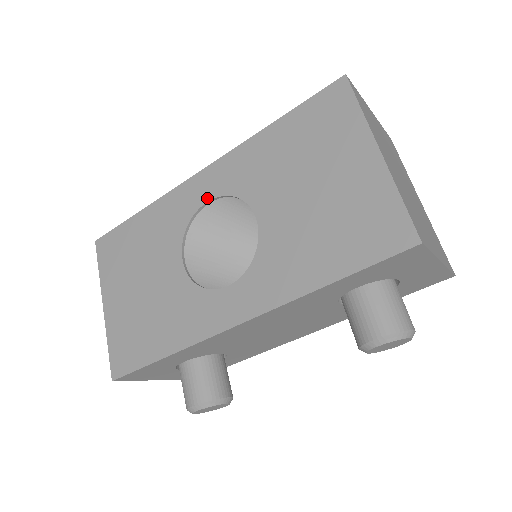
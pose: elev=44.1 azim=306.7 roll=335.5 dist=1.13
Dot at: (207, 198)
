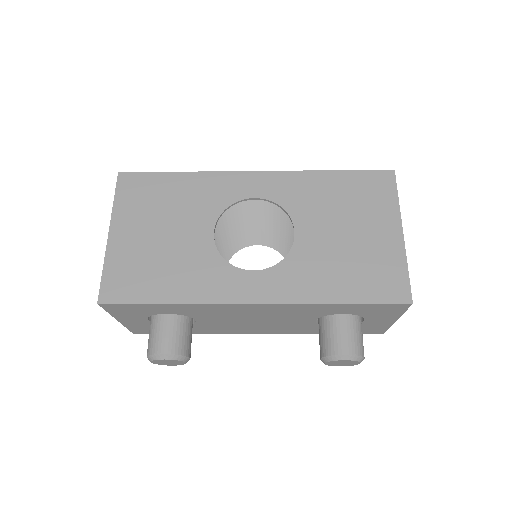
Dot at: (255, 195)
